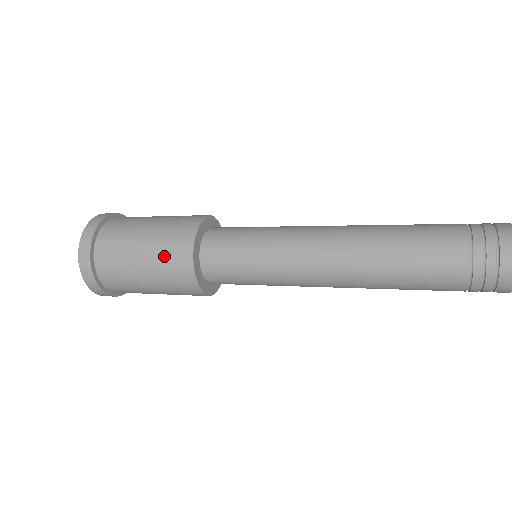
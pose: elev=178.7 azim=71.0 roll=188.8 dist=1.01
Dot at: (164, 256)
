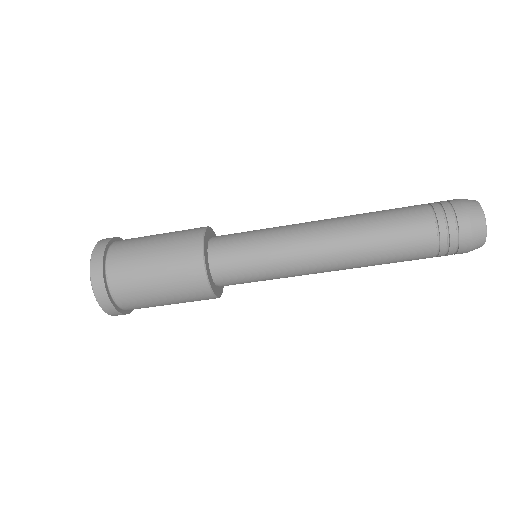
Dot at: (178, 235)
